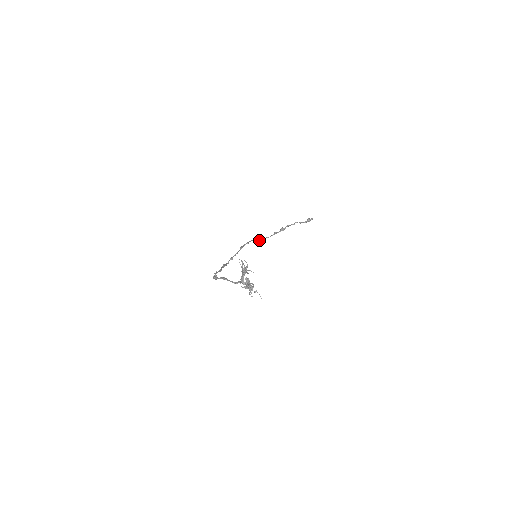
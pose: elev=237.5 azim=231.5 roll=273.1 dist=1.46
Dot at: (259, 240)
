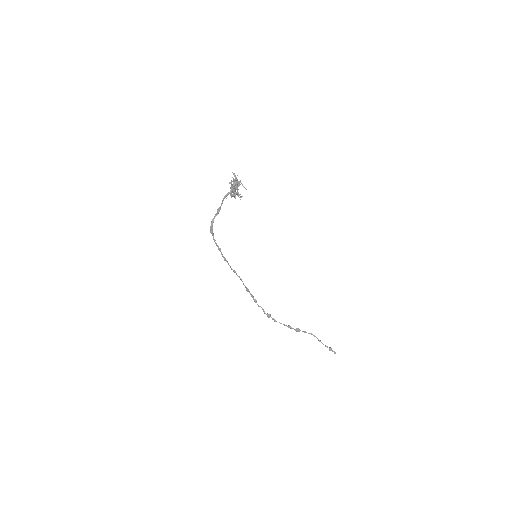
Dot at: (270, 314)
